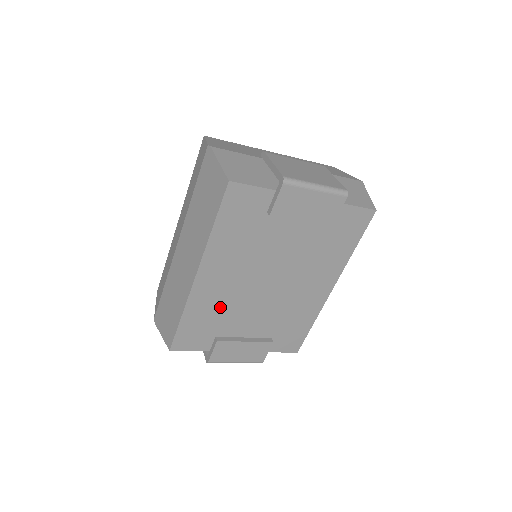
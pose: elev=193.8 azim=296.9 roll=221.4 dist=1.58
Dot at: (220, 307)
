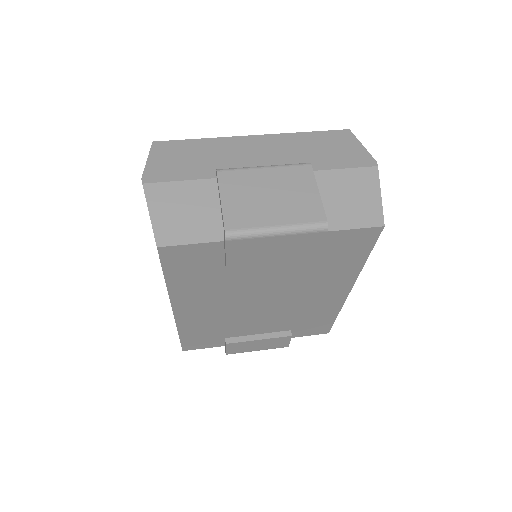
Dot at: (216, 323)
